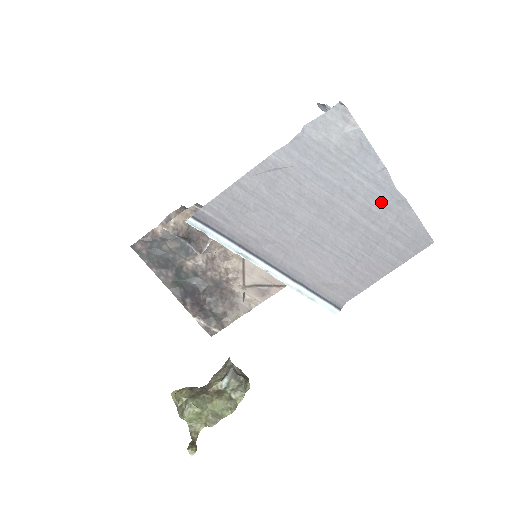
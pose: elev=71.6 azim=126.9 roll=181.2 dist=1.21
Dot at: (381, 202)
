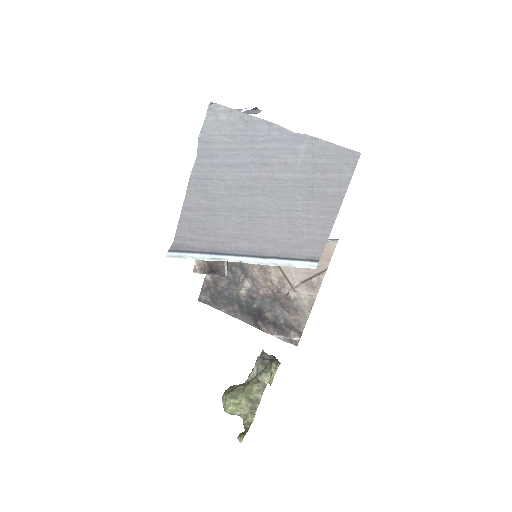
Dot at: (290, 152)
